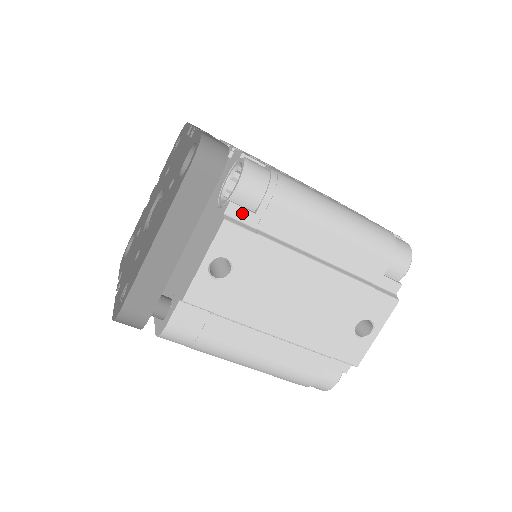
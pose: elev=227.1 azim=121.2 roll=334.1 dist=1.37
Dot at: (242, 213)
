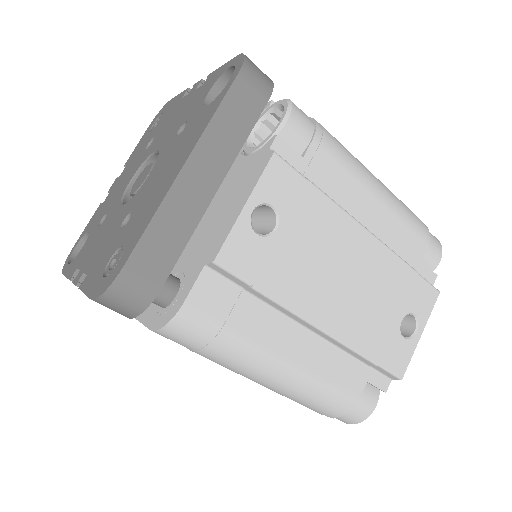
Dot at: (289, 153)
